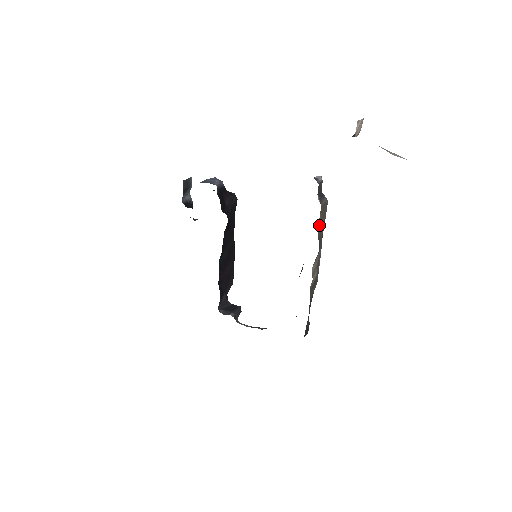
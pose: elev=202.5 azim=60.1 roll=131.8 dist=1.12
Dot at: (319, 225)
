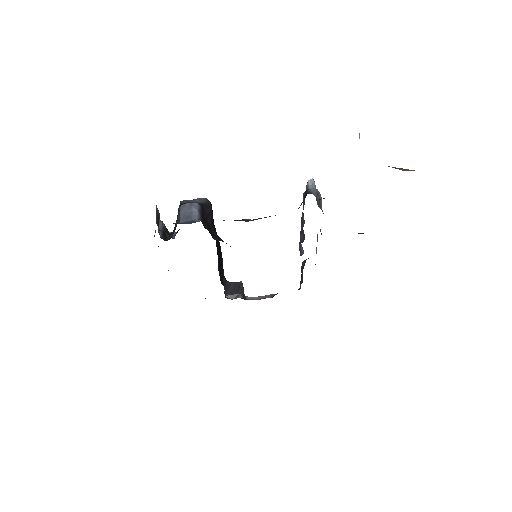
Dot at: occluded
